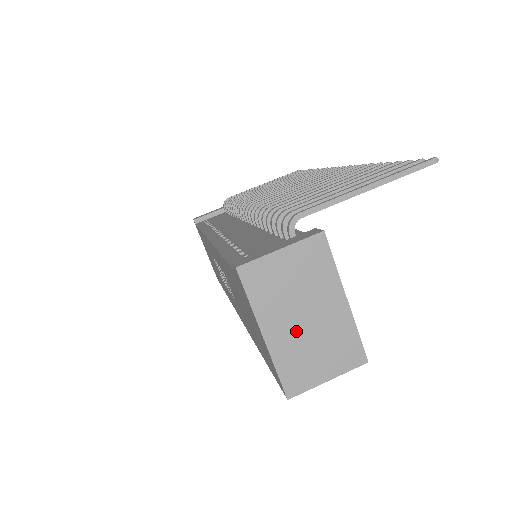
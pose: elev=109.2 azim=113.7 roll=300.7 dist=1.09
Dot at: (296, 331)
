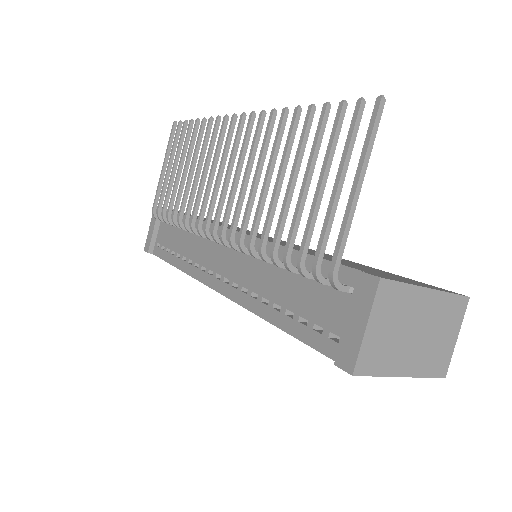
Dot at: (418, 347)
